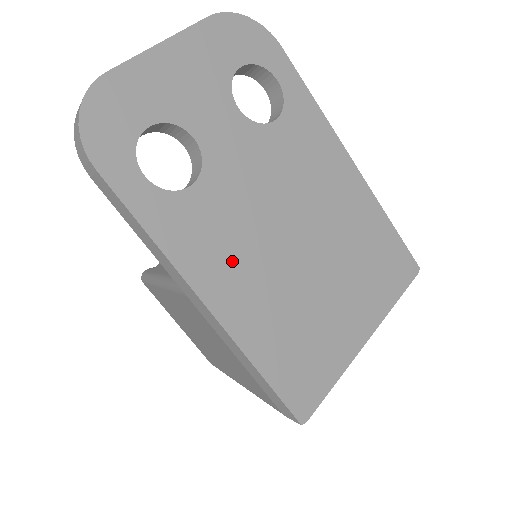
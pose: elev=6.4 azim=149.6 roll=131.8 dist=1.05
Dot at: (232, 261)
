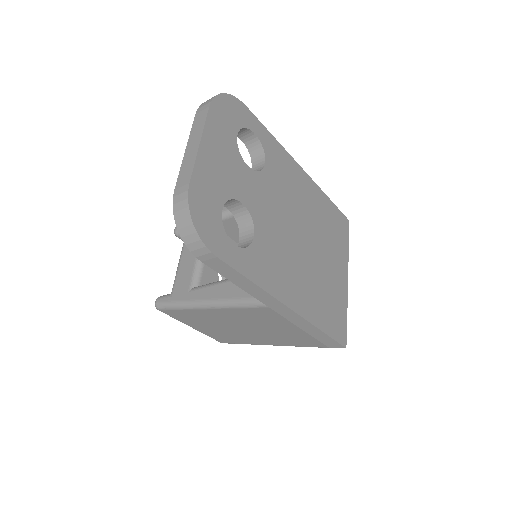
Dot at: (287, 273)
